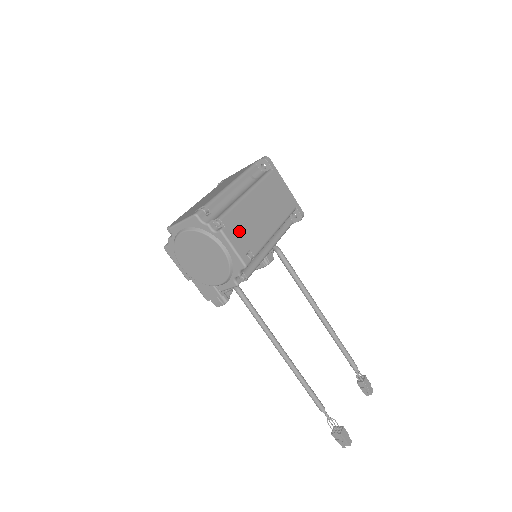
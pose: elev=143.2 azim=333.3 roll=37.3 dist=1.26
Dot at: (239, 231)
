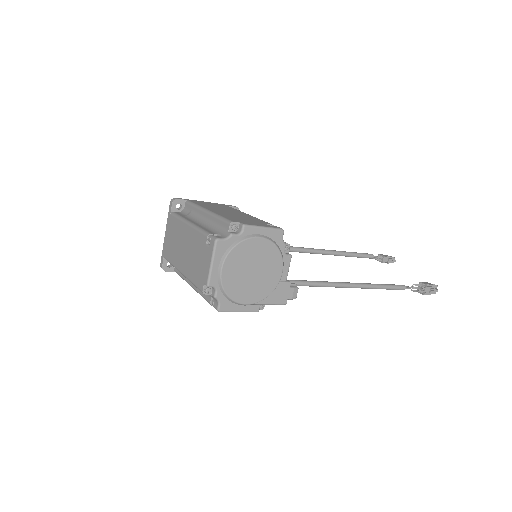
Dot at: (246, 221)
